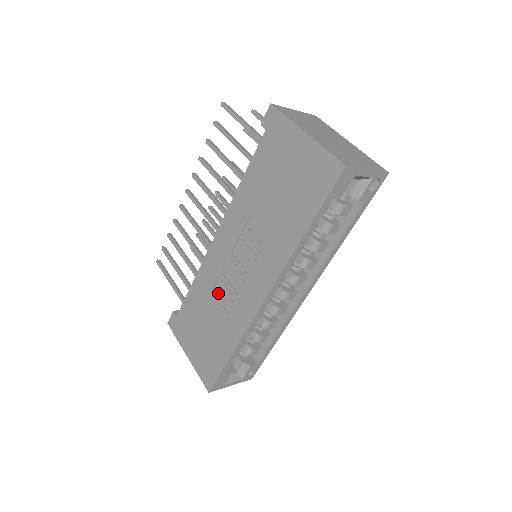
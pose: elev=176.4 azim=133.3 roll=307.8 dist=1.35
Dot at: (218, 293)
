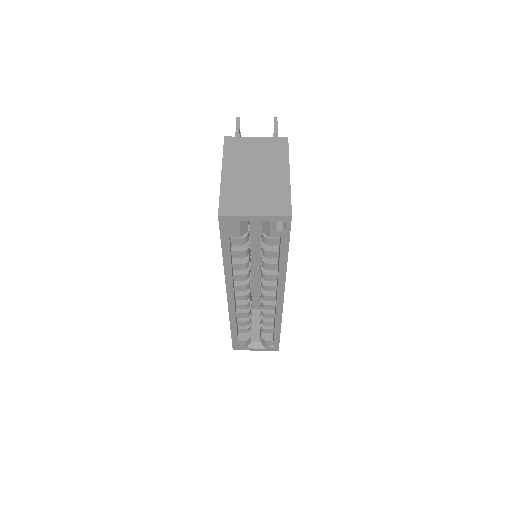
Dot at: occluded
